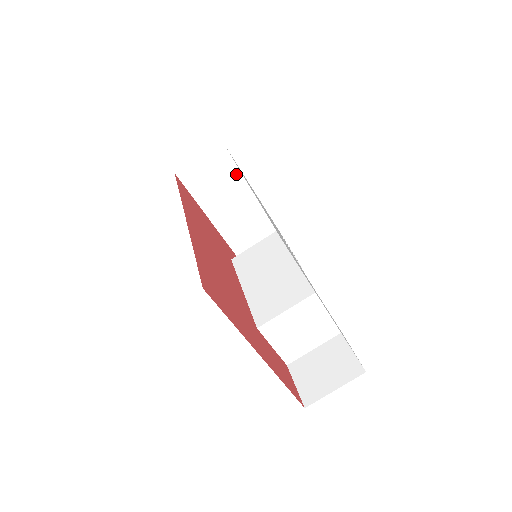
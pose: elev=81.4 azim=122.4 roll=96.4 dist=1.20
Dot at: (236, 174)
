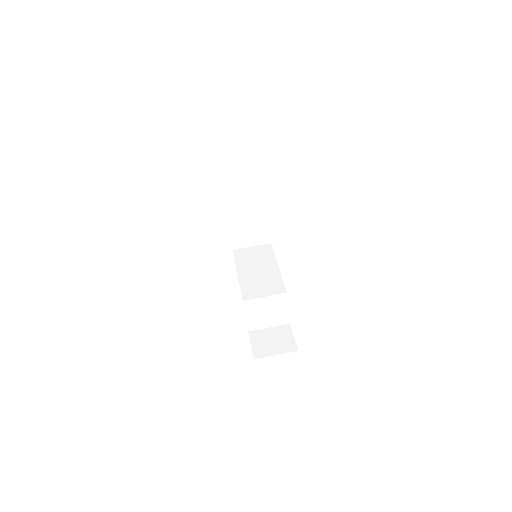
Dot at: (258, 195)
